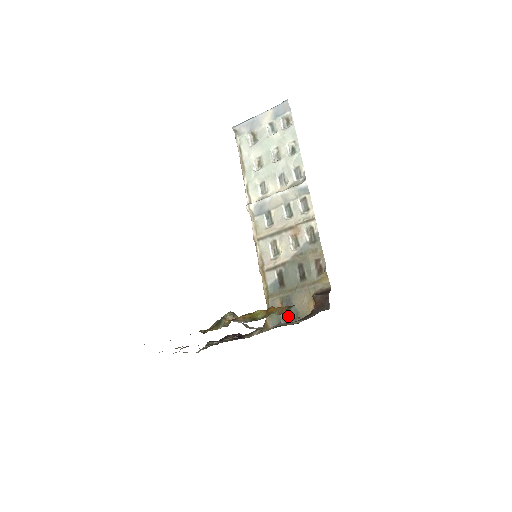
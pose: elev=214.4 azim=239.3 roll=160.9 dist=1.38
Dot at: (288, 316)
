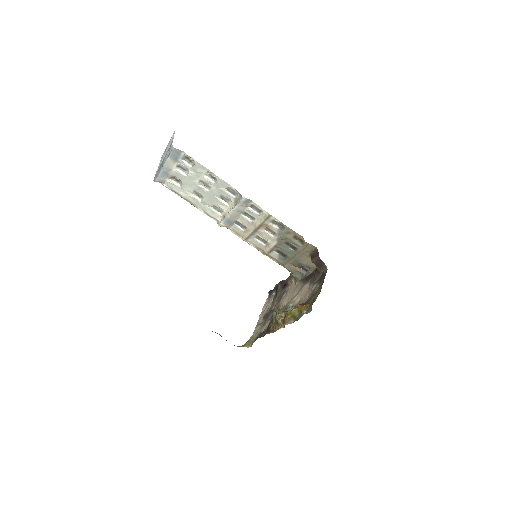
Dot at: (304, 269)
